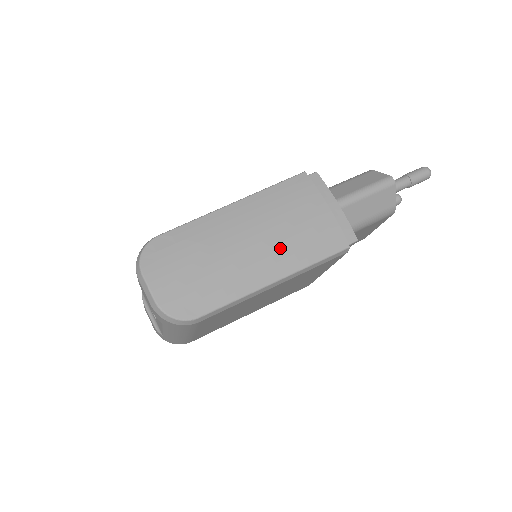
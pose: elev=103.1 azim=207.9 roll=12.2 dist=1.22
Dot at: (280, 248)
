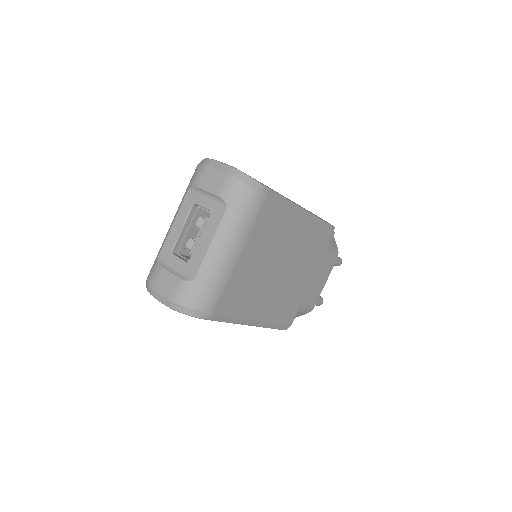
Dot at: occluded
